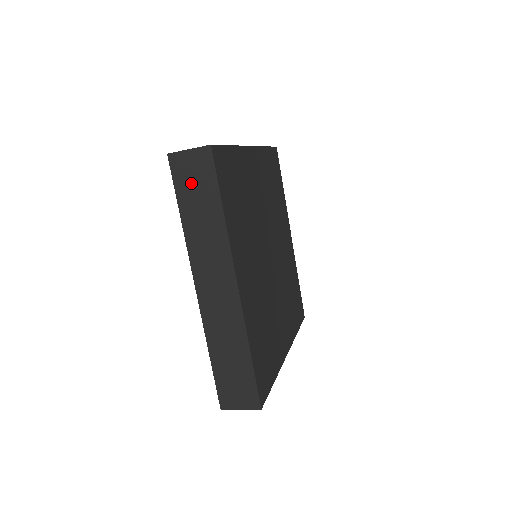
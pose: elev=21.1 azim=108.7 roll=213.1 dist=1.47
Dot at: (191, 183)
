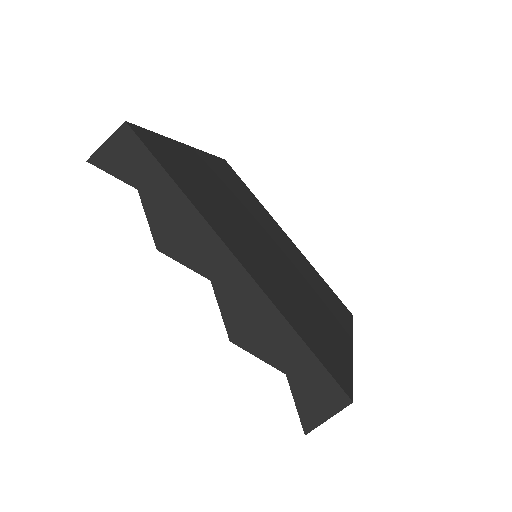
Dot at: occluded
